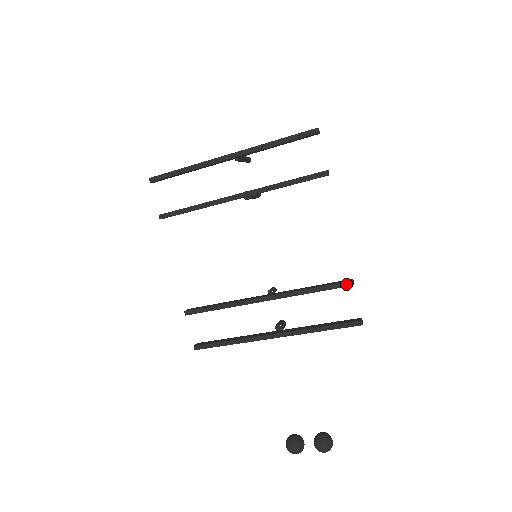
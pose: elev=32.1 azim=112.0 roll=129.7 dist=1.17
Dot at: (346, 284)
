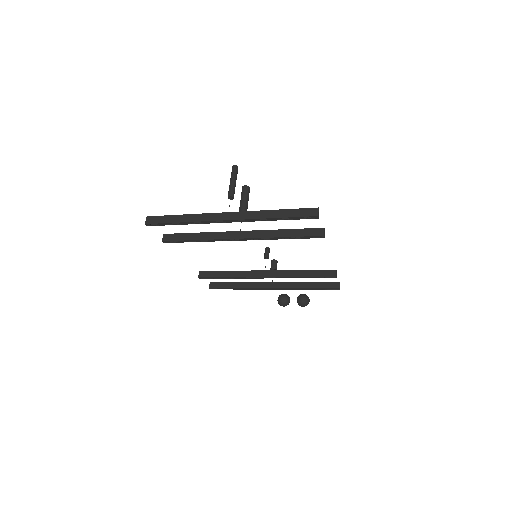
Dot at: (331, 277)
